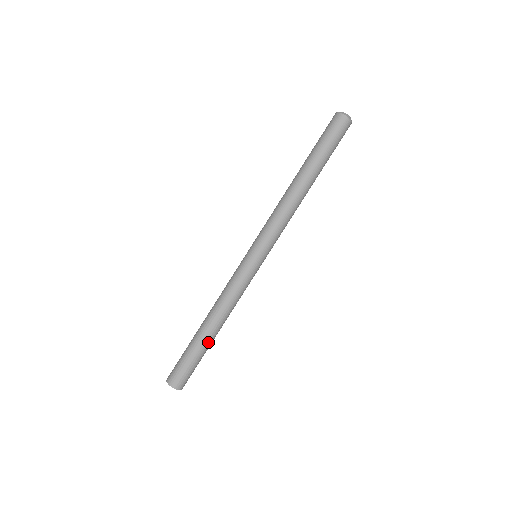
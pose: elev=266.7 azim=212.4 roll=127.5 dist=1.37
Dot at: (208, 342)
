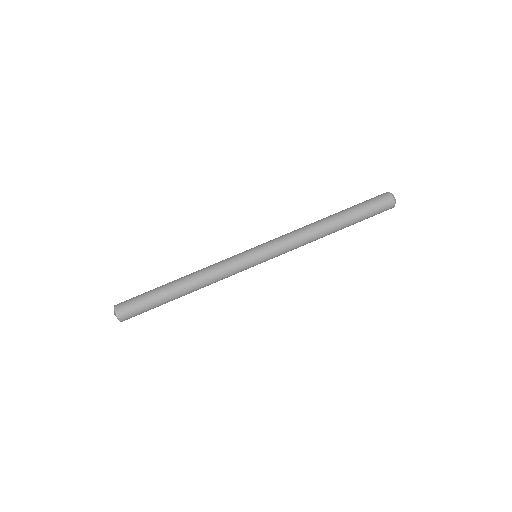
Dot at: (172, 298)
